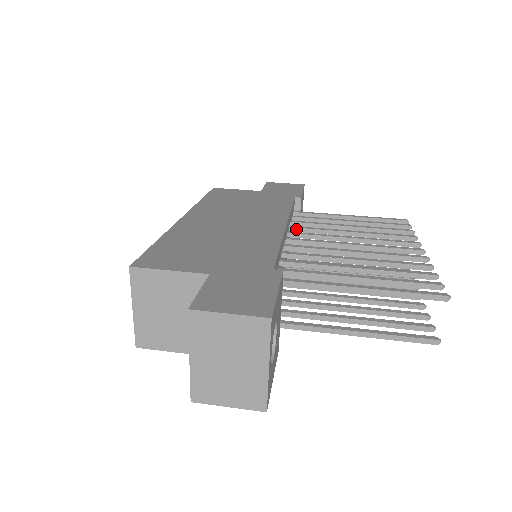
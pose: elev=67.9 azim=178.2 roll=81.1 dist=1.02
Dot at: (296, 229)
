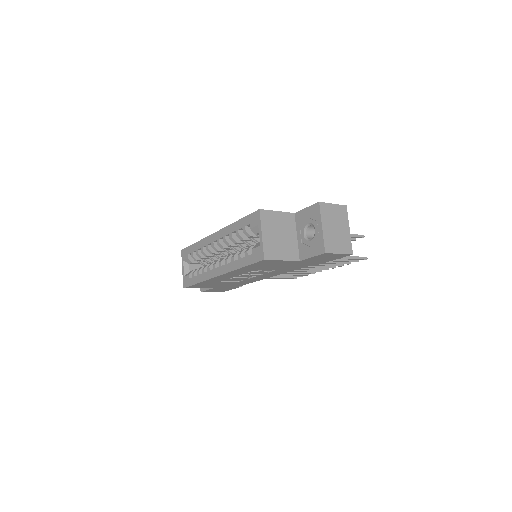
Dot at: occluded
